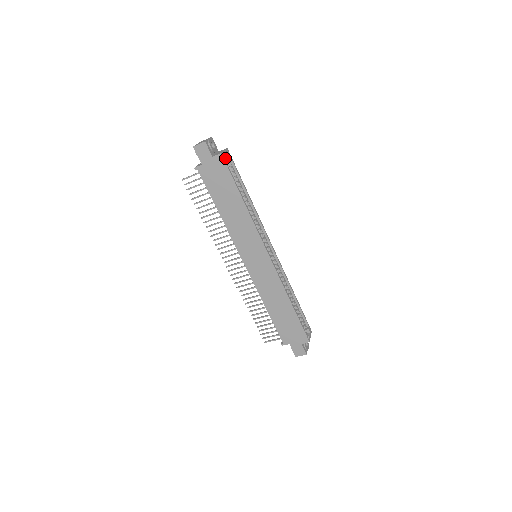
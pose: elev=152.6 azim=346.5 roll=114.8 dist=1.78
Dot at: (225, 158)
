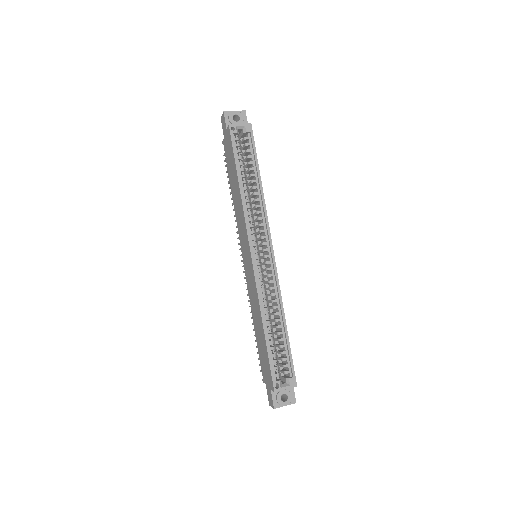
Dot at: (234, 131)
